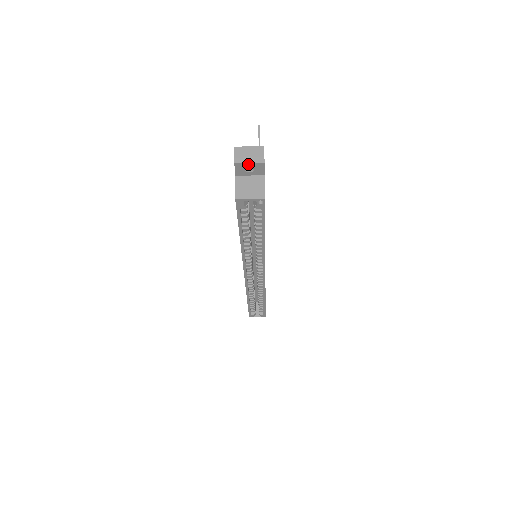
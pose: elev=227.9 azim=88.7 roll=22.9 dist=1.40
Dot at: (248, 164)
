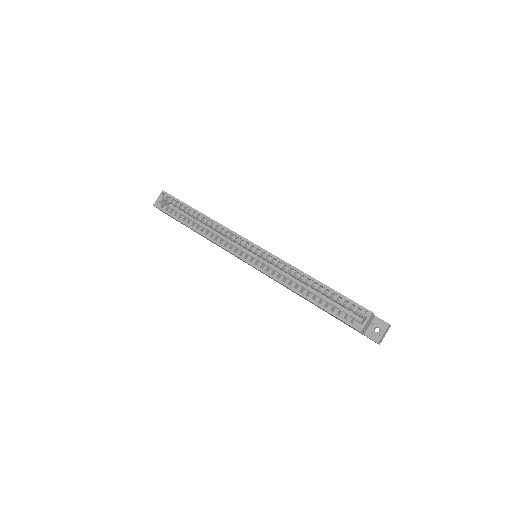
Dot at: occluded
